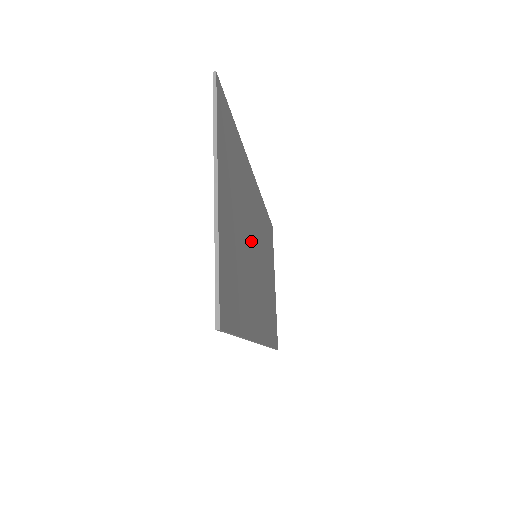
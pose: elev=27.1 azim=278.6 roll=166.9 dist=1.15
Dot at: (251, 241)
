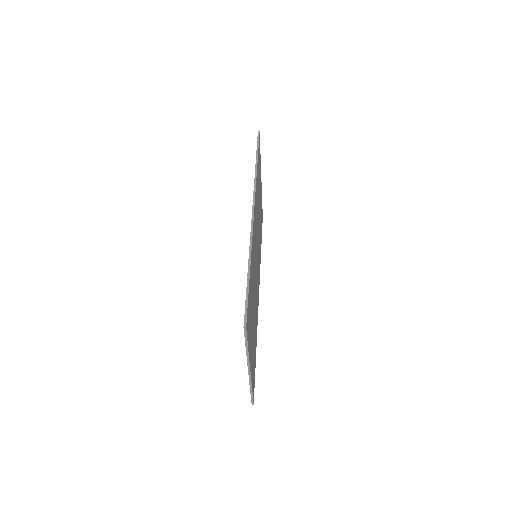
Dot at: (255, 274)
